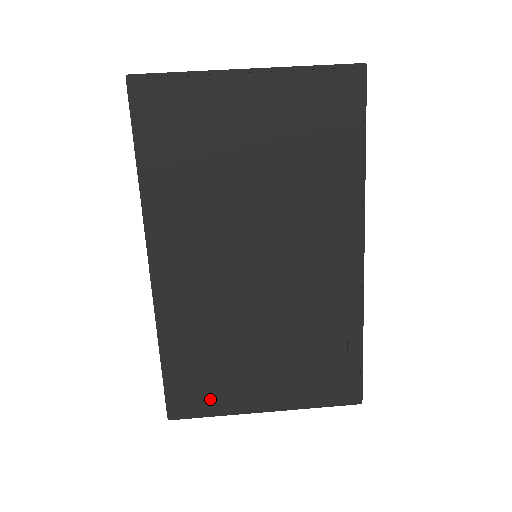
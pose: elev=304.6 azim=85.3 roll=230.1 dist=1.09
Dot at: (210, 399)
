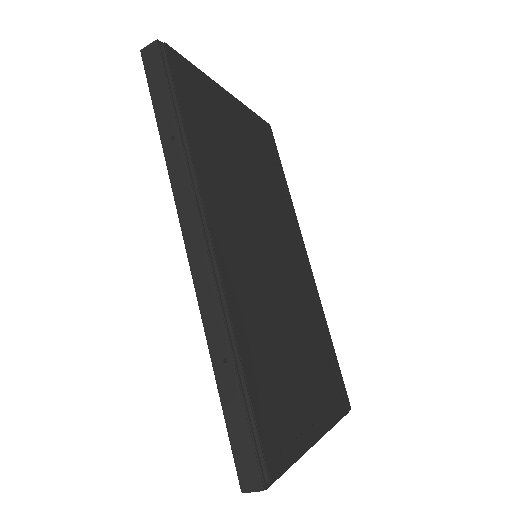
Dot at: (288, 432)
